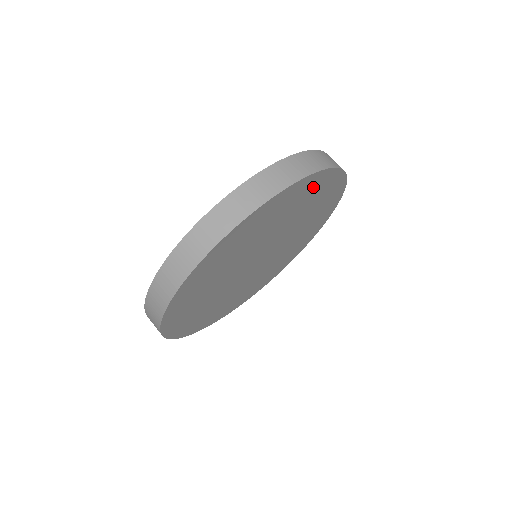
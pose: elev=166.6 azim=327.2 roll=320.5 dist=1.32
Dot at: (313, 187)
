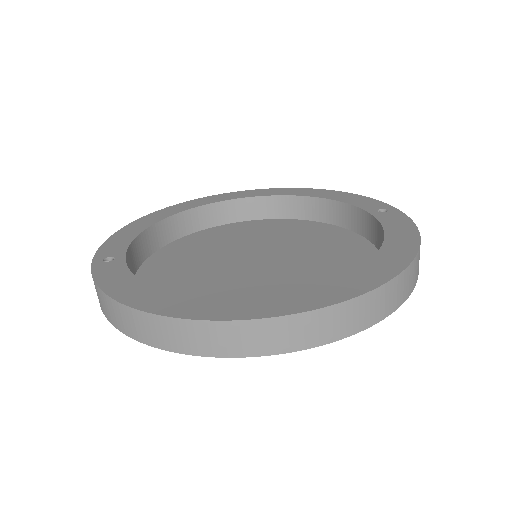
Dot at: occluded
